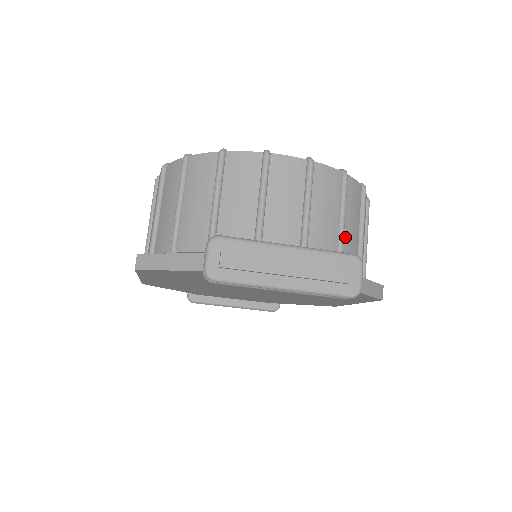
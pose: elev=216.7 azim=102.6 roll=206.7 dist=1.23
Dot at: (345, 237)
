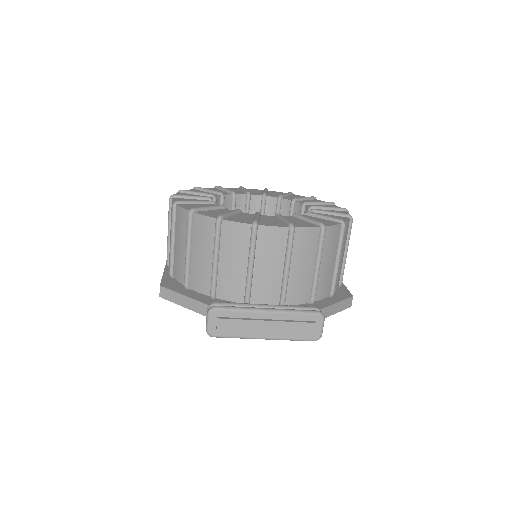
Dot at: (320, 276)
